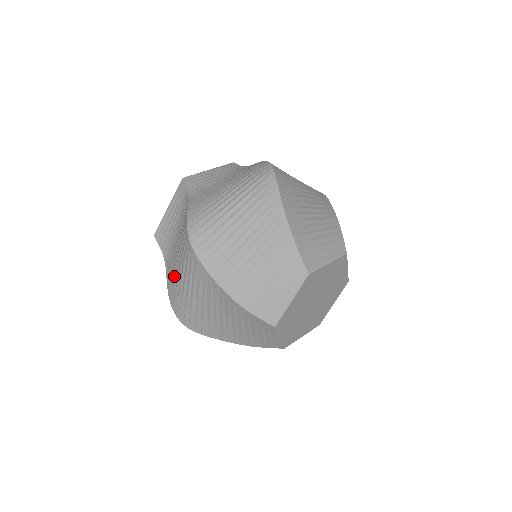
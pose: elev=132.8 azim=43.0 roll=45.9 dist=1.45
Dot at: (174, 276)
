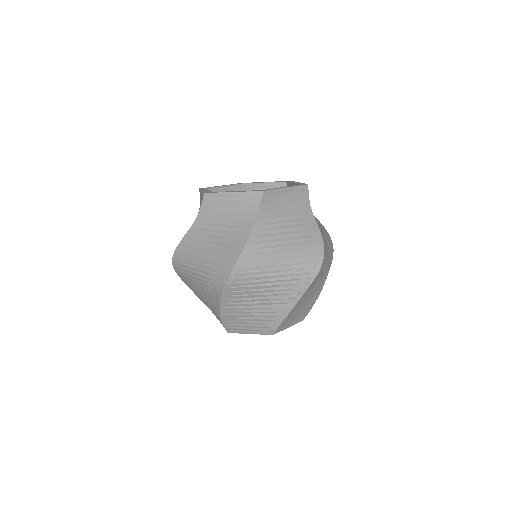
Dot at: occluded
